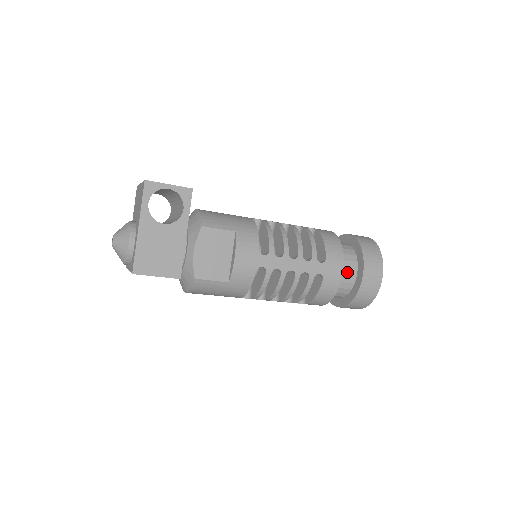
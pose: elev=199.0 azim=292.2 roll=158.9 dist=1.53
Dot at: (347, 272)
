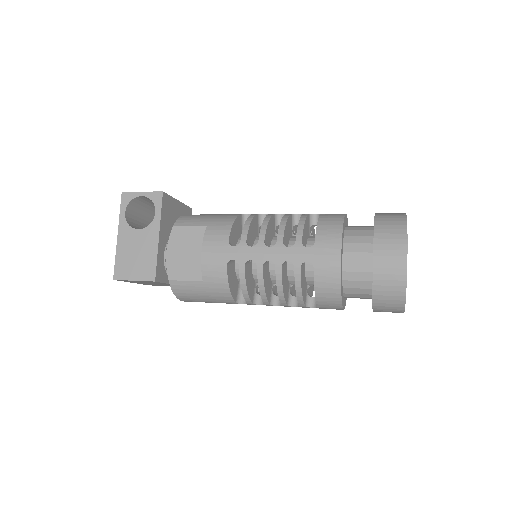
Dot at: (357, 258)
